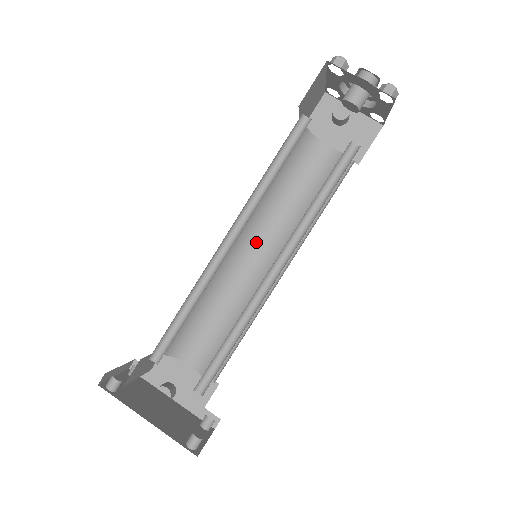
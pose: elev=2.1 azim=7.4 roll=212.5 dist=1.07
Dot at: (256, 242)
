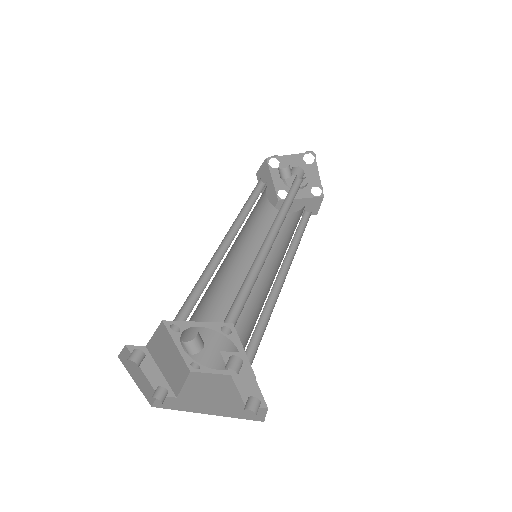
Dot at: occluded
